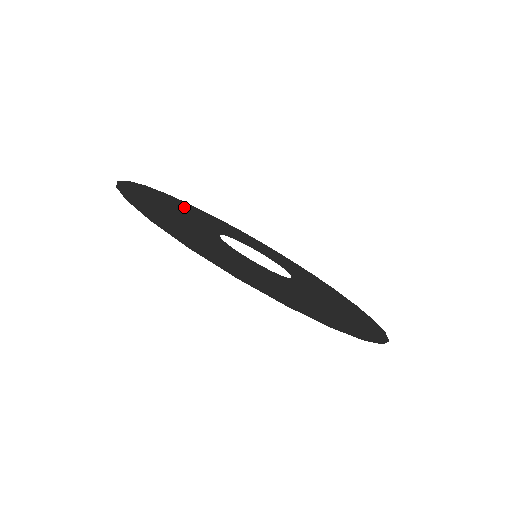
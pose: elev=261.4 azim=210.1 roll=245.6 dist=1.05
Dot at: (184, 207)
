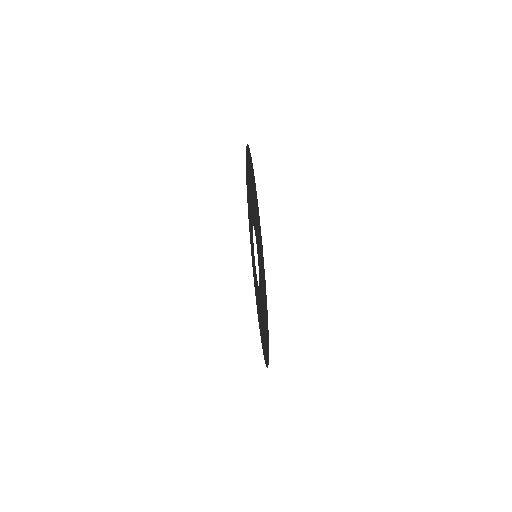
Dot at: occluded
